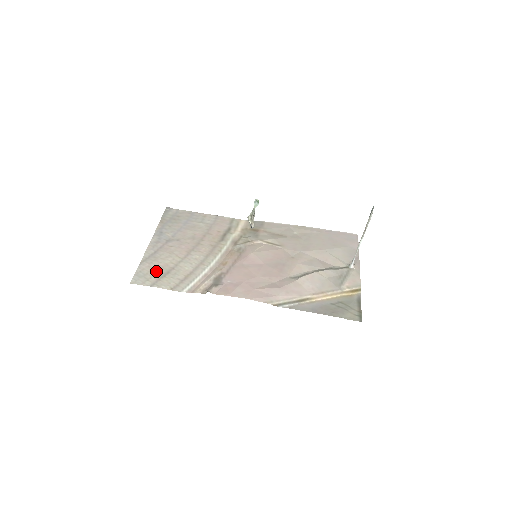
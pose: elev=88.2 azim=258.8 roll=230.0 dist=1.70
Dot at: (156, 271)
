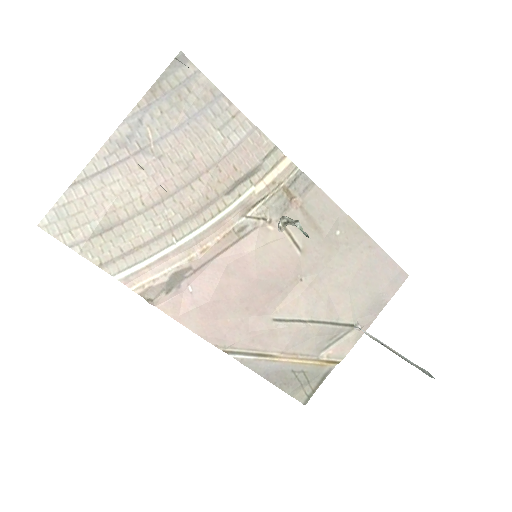
Dot at: (91, 217)
